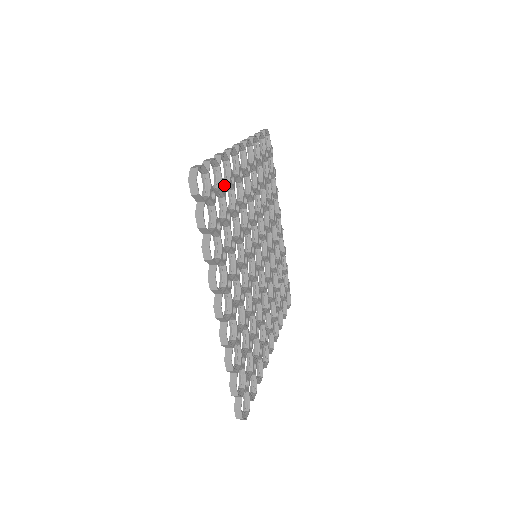
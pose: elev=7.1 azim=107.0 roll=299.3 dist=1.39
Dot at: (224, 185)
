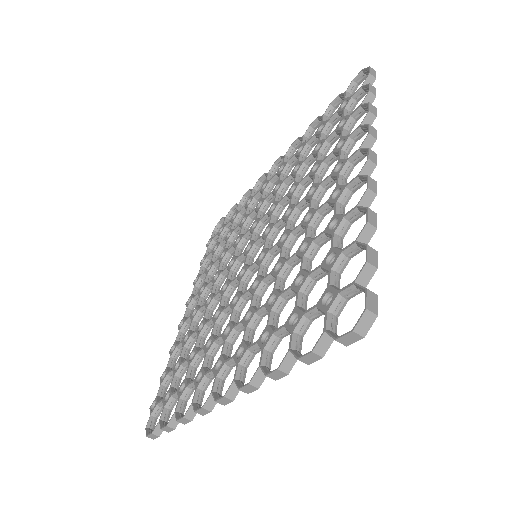
Dot at: occluded
